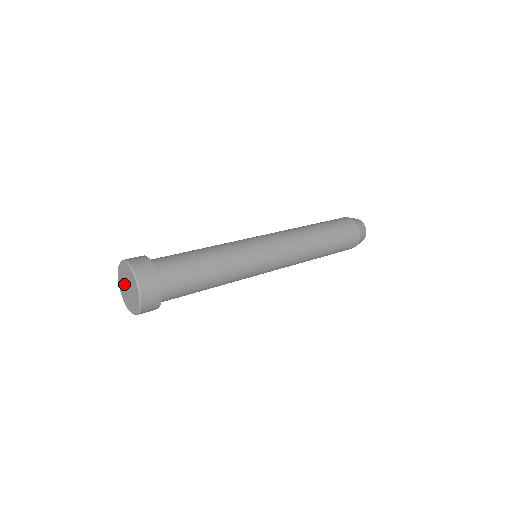
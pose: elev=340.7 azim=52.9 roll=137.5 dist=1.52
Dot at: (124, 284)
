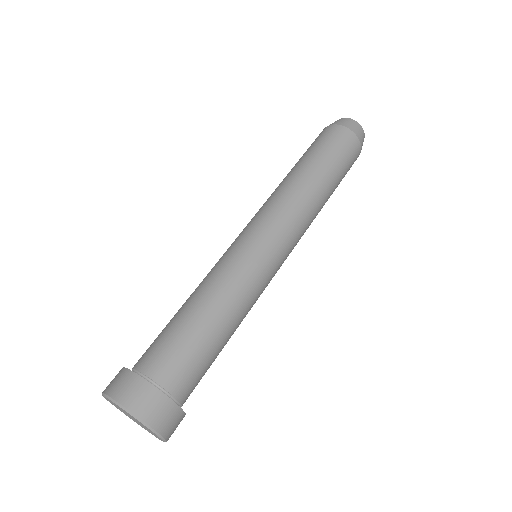
Dot at: (124, 412)
